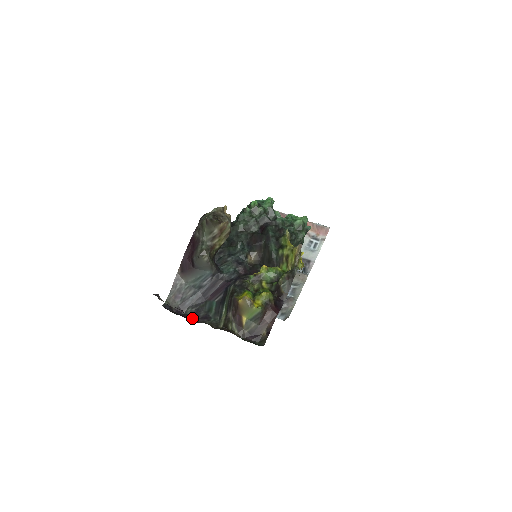
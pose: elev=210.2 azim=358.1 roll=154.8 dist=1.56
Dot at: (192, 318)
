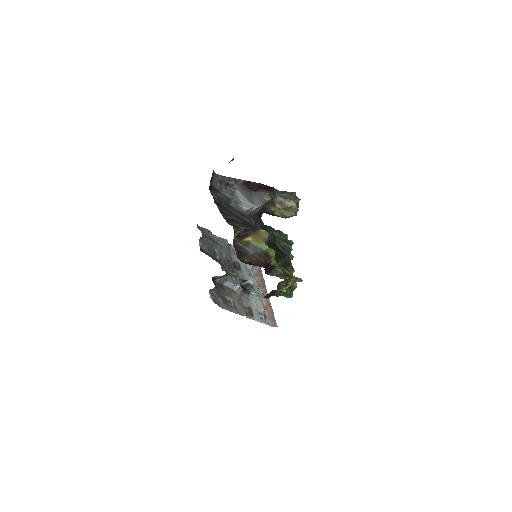
Dot at: (214, 199)
